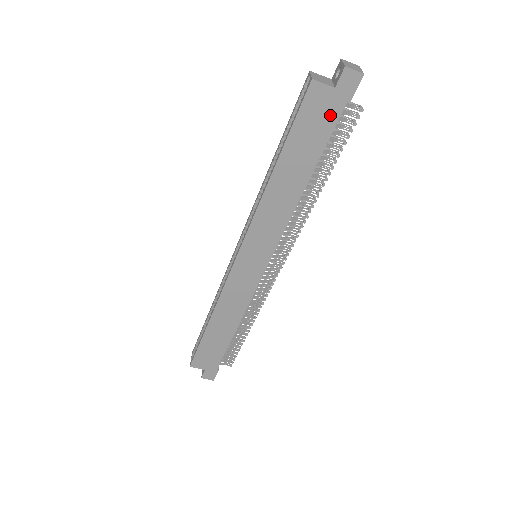
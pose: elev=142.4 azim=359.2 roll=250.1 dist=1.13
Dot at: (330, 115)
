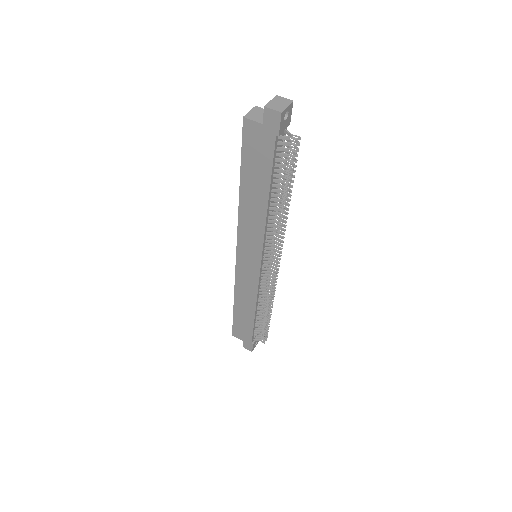
Dot at: (266, 146)
